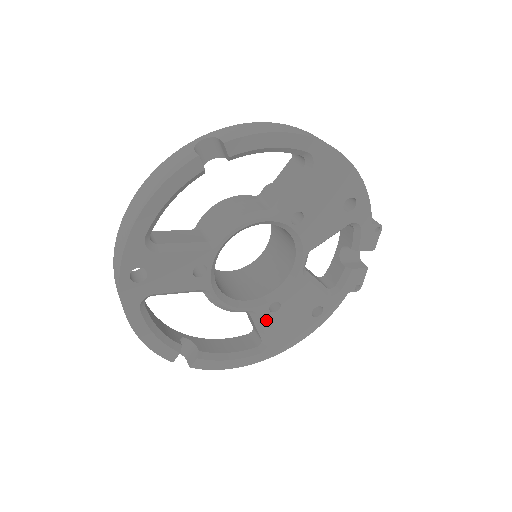
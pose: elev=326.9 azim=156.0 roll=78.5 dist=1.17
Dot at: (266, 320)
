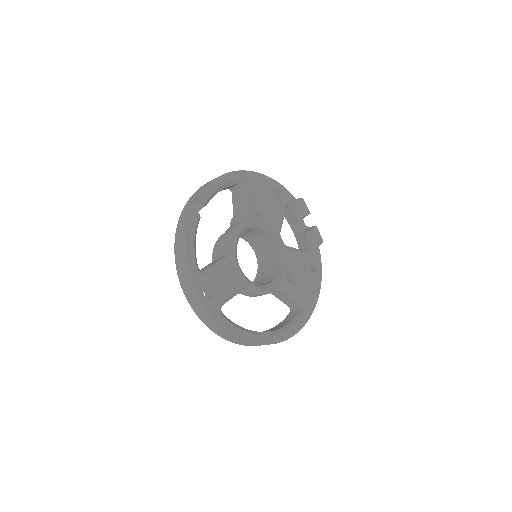
Dot at: (291, 288)
